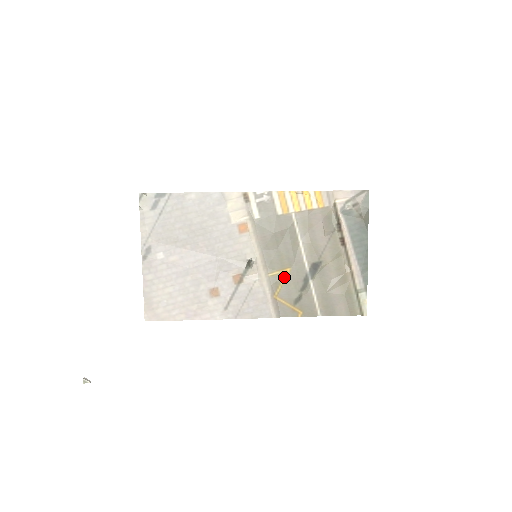
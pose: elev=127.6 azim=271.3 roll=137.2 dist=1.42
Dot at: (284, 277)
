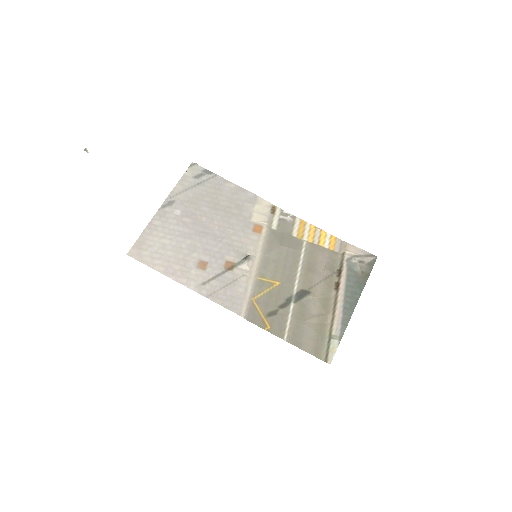
Dot at: (270, 287)
